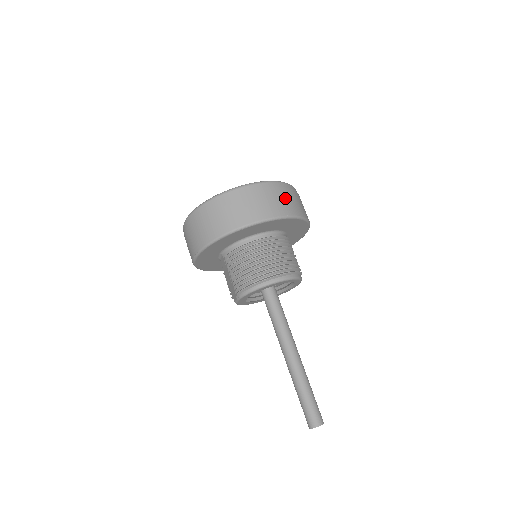
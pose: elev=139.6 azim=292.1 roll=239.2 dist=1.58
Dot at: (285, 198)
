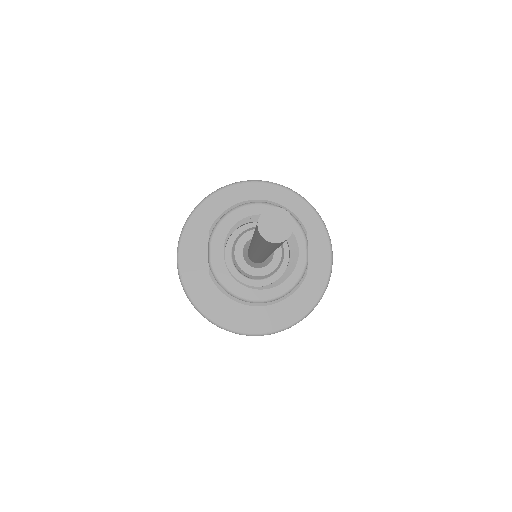
Dot at: occluded
